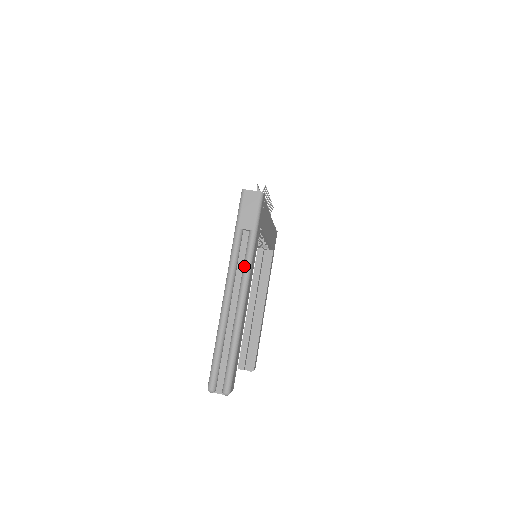
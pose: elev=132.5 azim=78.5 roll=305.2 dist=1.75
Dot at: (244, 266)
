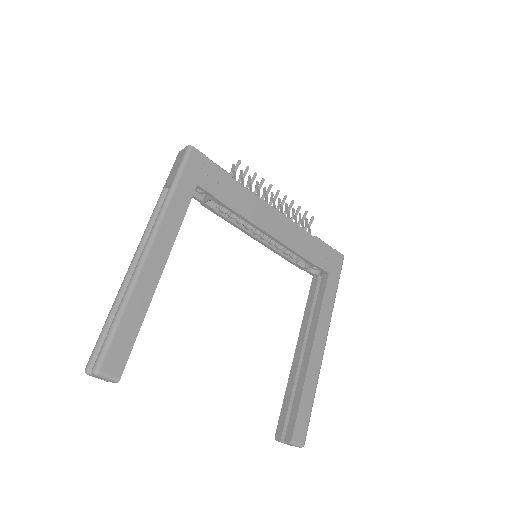
Dot at: (155, 221)
